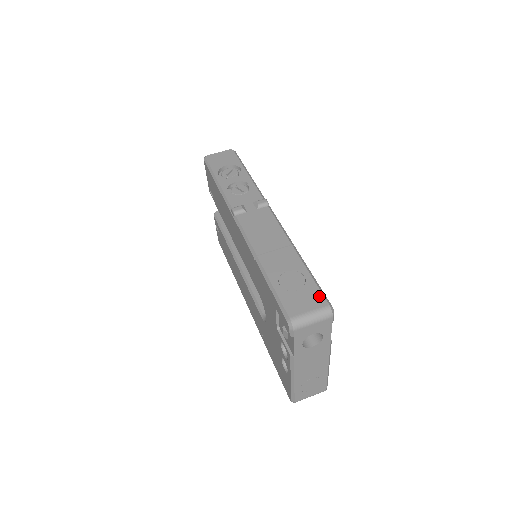
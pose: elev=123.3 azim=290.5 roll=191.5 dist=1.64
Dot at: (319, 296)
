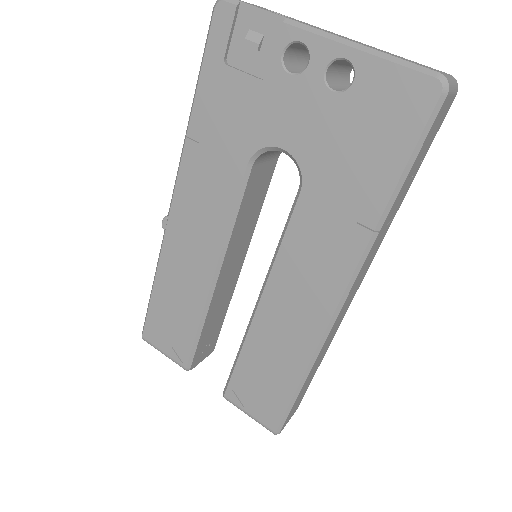
Dot at: occluded
